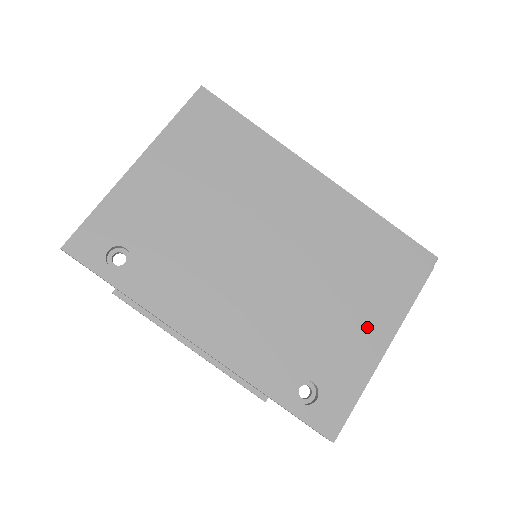
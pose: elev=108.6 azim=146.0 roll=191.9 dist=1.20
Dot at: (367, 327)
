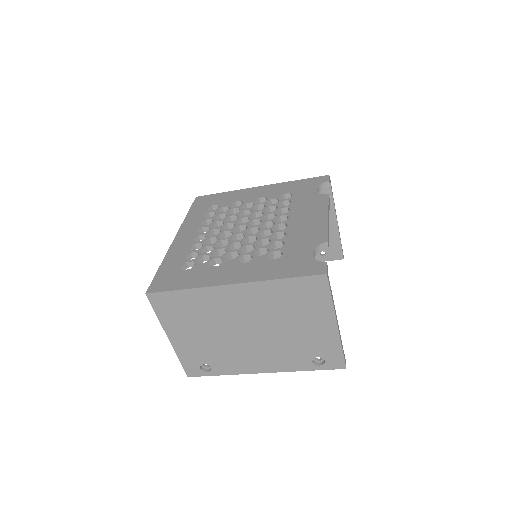
Dot at: (320, 326)
